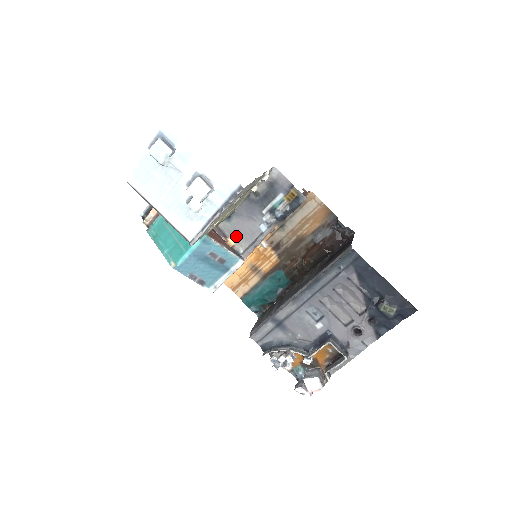
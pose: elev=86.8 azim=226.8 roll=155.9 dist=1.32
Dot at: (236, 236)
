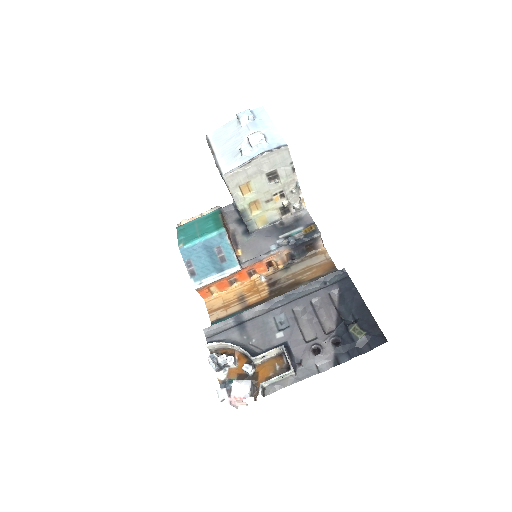
Dot at: (246, 249)
